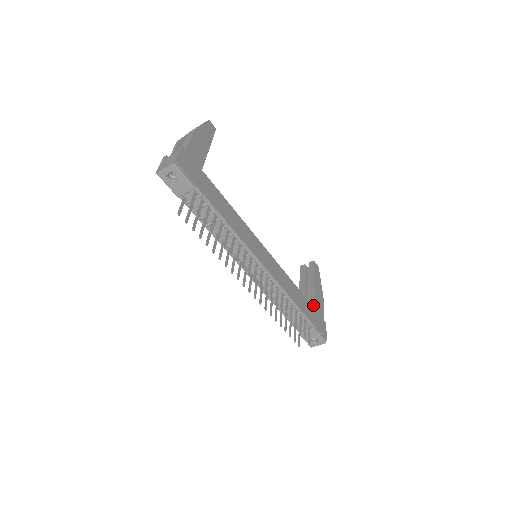
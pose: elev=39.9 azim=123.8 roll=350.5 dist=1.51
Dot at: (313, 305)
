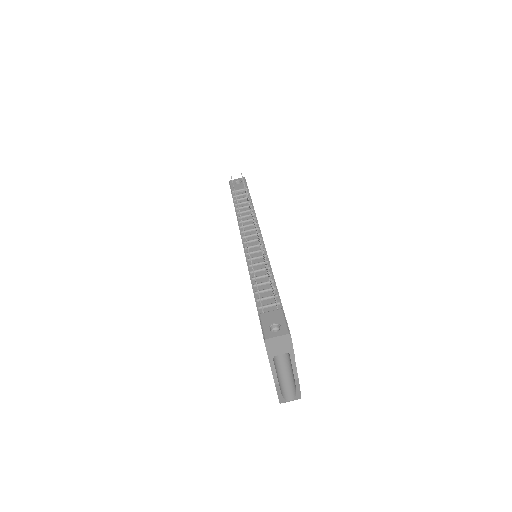
Dot at: occluded
